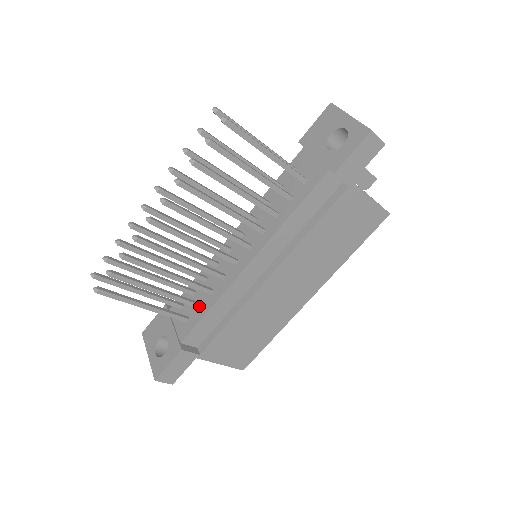
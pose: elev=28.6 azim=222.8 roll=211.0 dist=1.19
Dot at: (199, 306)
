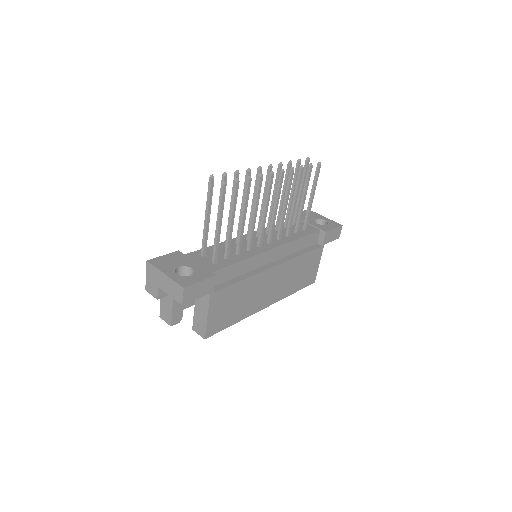
Dot at: (228, 257)
